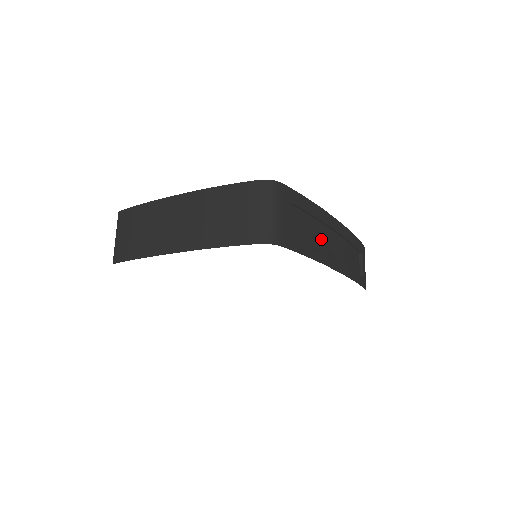
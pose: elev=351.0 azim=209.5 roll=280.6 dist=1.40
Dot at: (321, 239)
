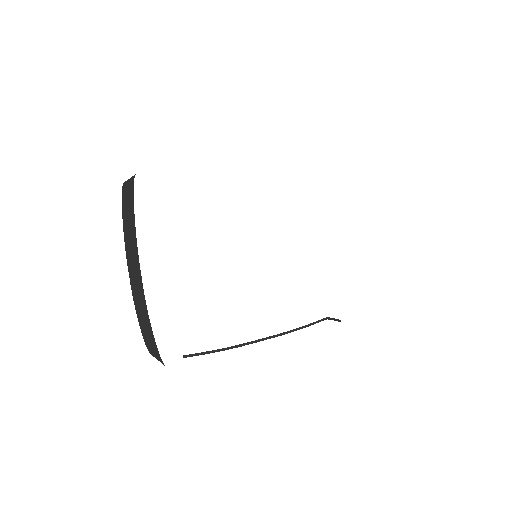
Dot at: occluded
